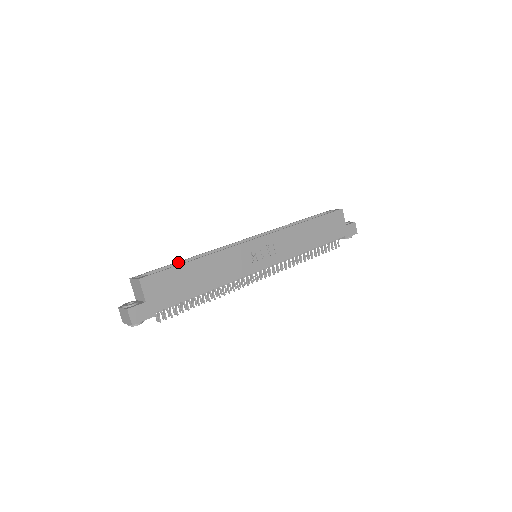
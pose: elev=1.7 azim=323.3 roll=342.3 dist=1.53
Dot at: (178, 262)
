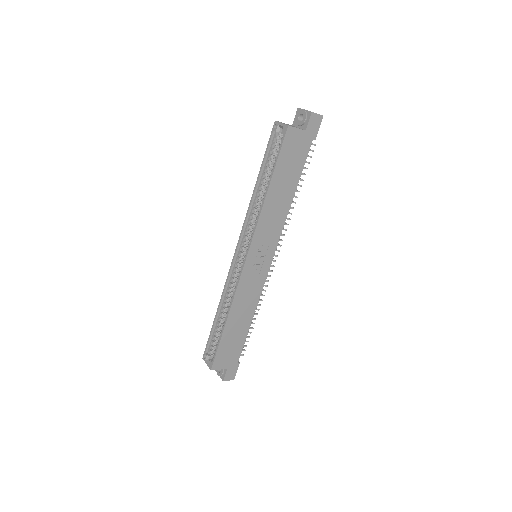
Dot at: (215, 322)
